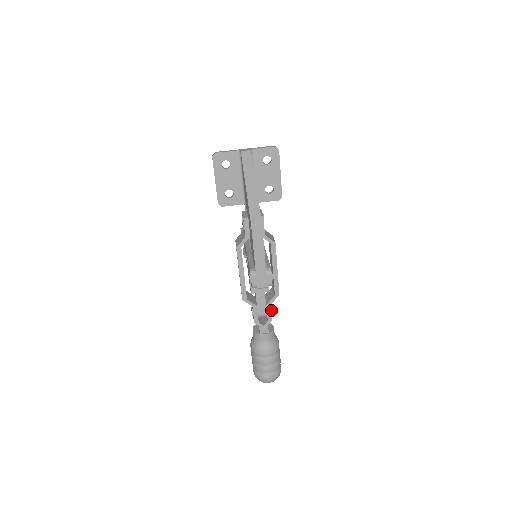
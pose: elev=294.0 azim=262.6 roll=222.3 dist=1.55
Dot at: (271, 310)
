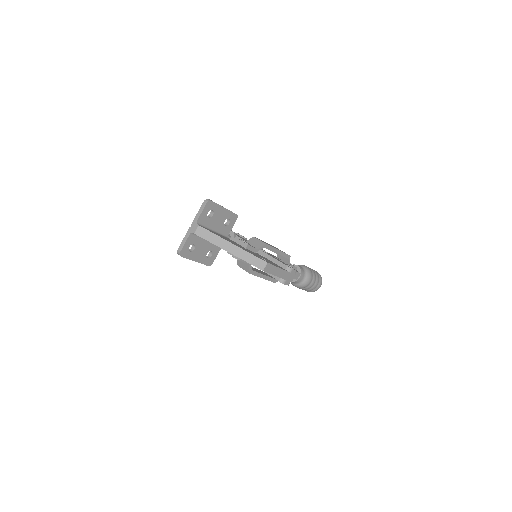
Dot at: (291, 264)
